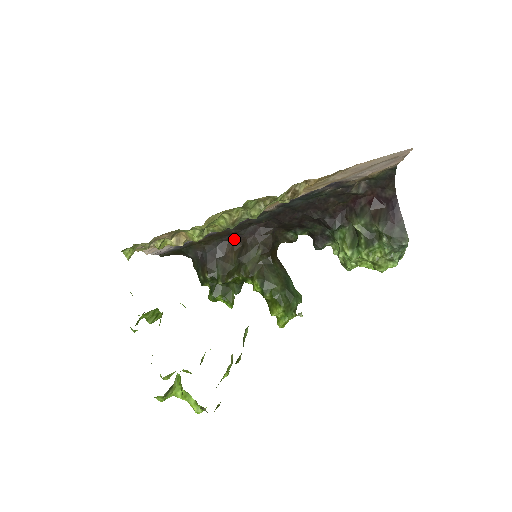
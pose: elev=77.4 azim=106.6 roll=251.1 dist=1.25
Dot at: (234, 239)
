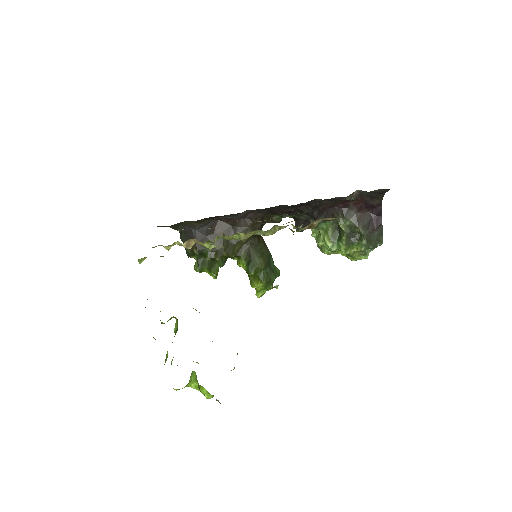
Dot at: (224, 219)
